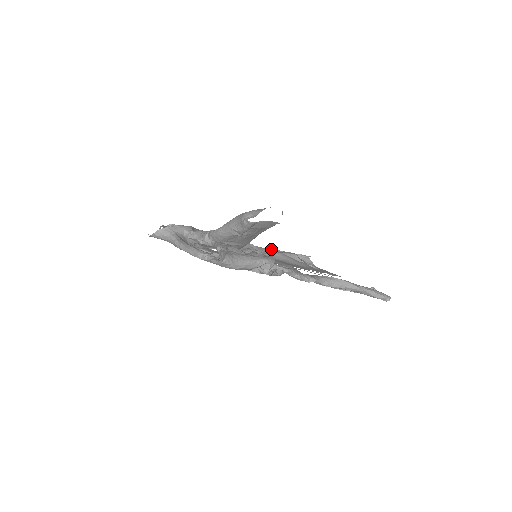
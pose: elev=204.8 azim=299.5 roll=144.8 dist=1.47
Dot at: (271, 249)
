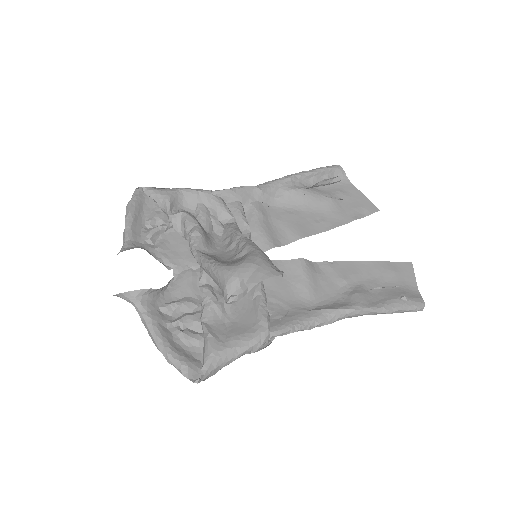
Dot at: (286, 180)
